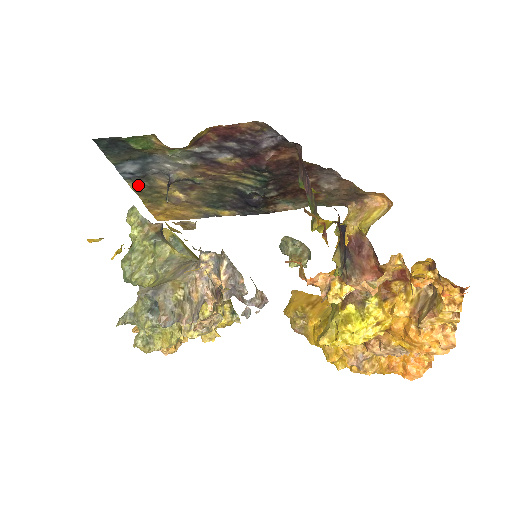
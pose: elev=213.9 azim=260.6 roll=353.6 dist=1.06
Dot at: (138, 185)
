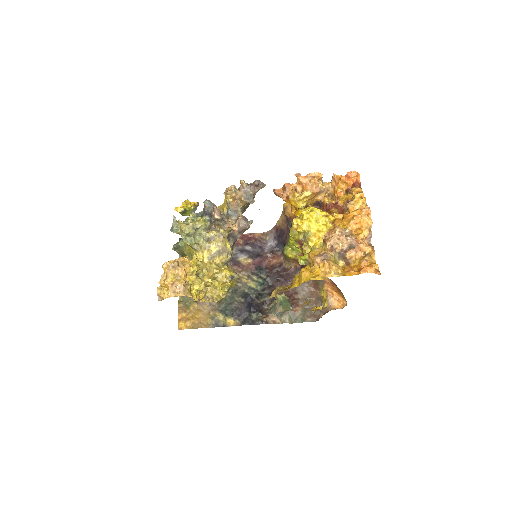
Dot at: occluded
